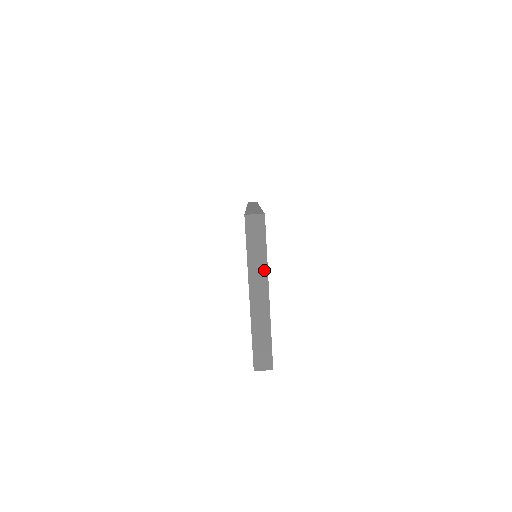
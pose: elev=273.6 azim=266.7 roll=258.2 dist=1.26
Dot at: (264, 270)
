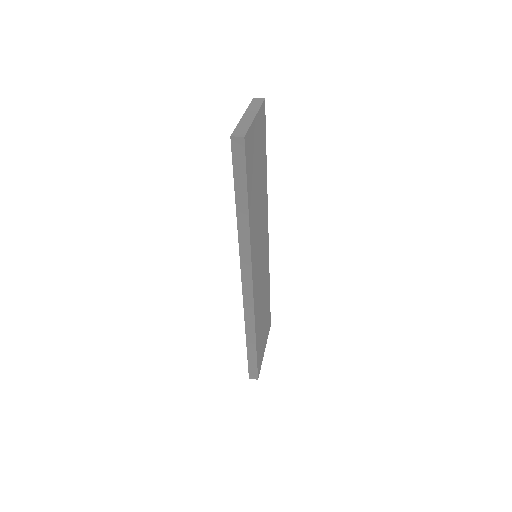
Dot at: (256, 110)
